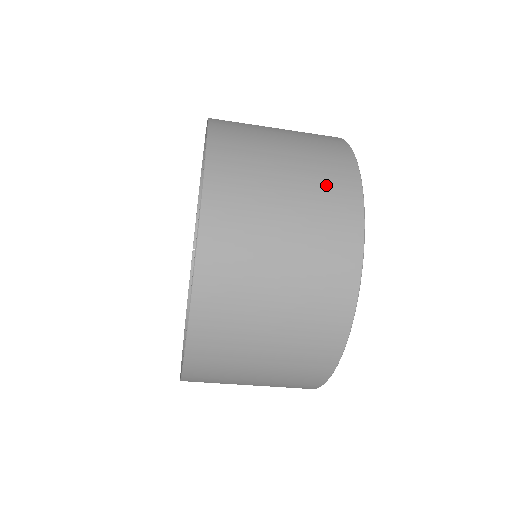
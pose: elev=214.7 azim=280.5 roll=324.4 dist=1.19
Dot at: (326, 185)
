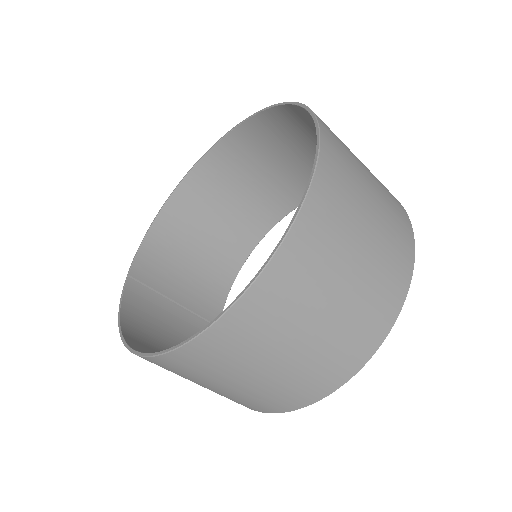
Dot at: occluded
